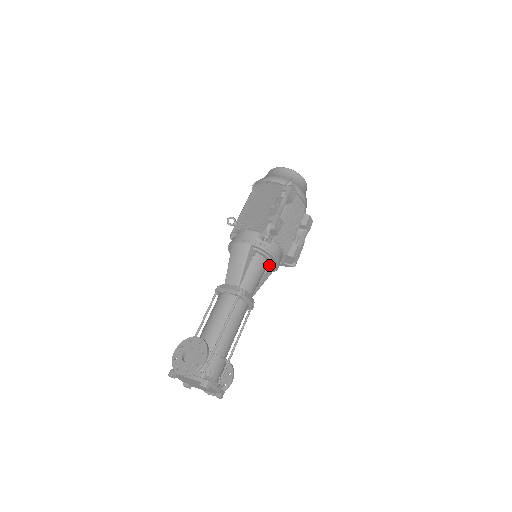
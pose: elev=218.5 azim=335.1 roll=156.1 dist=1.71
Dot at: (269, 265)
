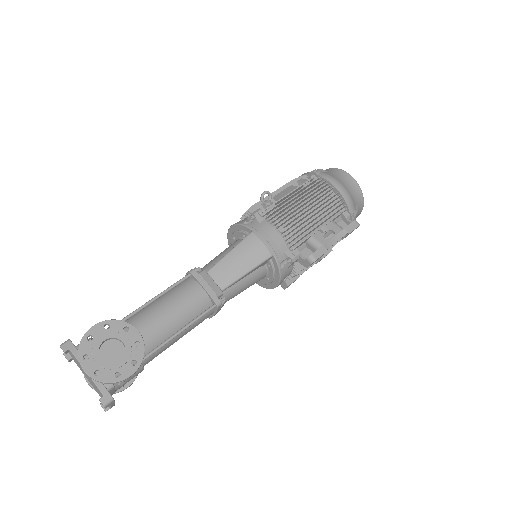
Dot at: (262, 279)
